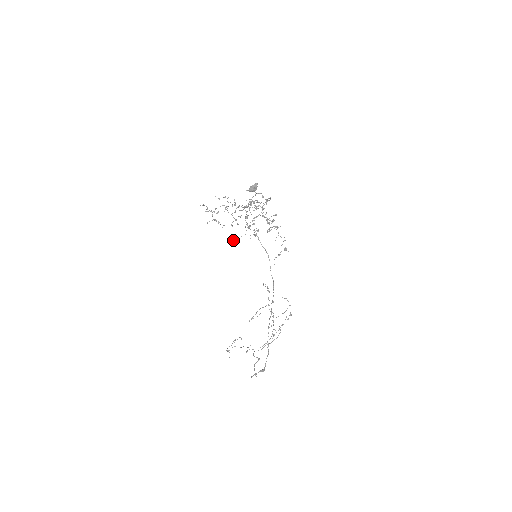
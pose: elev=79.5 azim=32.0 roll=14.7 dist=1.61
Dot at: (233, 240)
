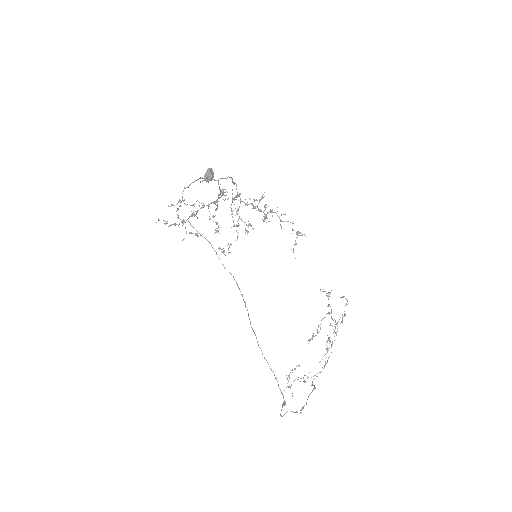
Dot at: occluded
